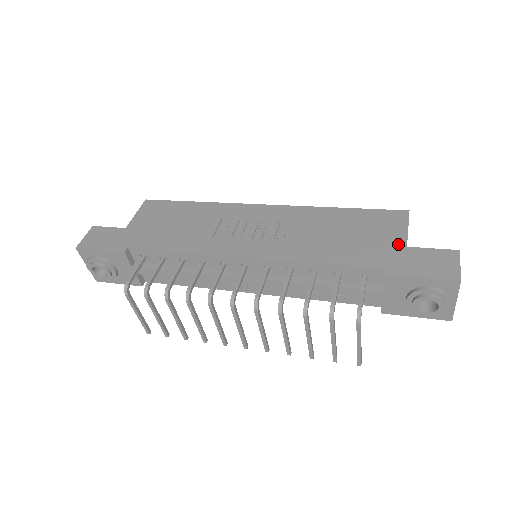
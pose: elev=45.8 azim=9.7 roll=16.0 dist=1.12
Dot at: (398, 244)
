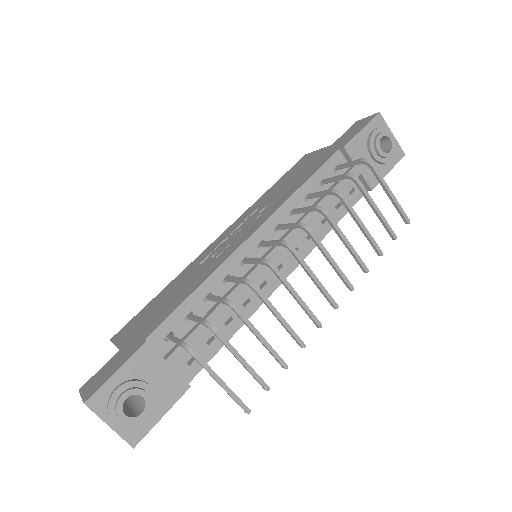
Dot at: (326, 149)
